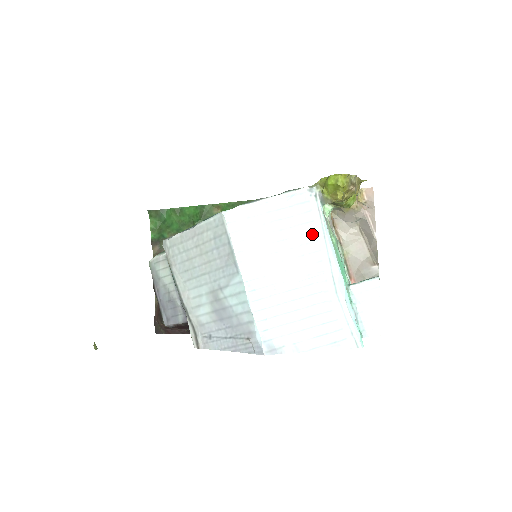
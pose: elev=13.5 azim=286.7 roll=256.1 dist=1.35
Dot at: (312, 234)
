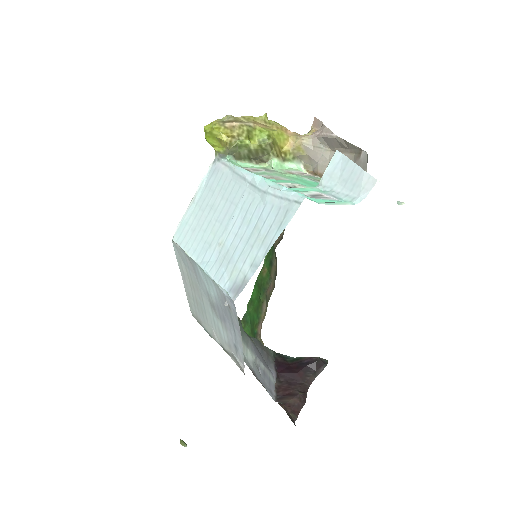
Dot at: (226, 181)
